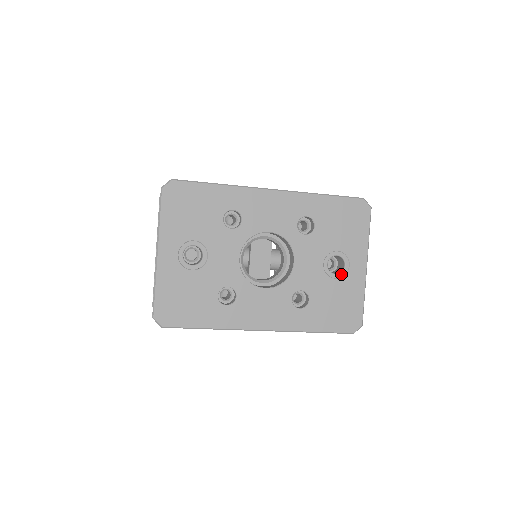
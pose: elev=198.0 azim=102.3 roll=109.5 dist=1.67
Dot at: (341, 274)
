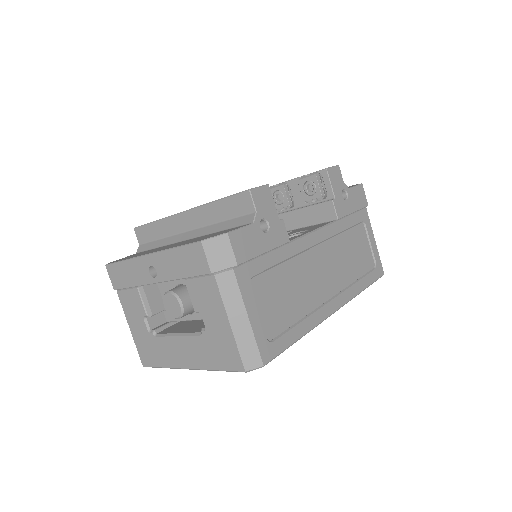
Dot at: occluded
